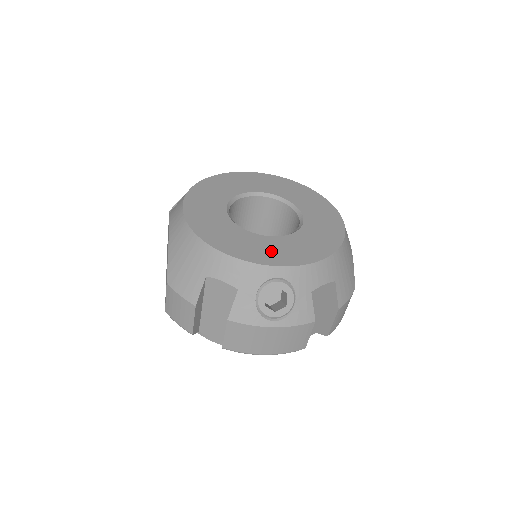
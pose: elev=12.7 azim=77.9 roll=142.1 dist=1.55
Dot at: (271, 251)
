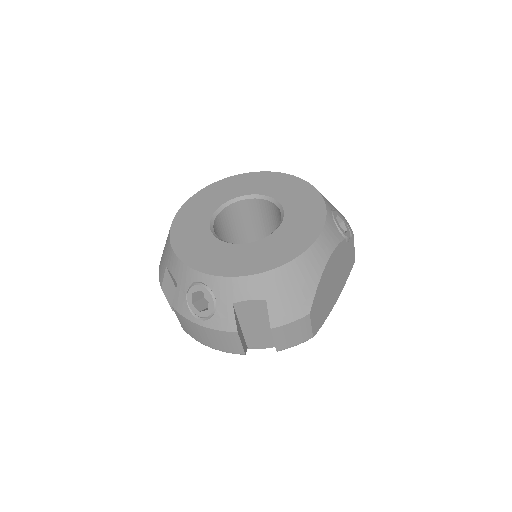
Dot at: (210, 257)
